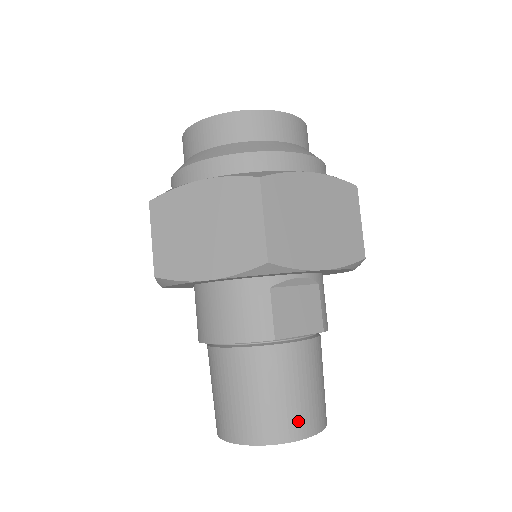
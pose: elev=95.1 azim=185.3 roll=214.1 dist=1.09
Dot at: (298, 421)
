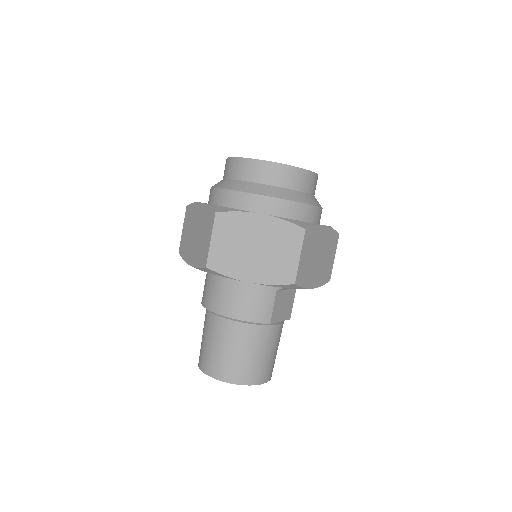
Dot at: (265, 373)
